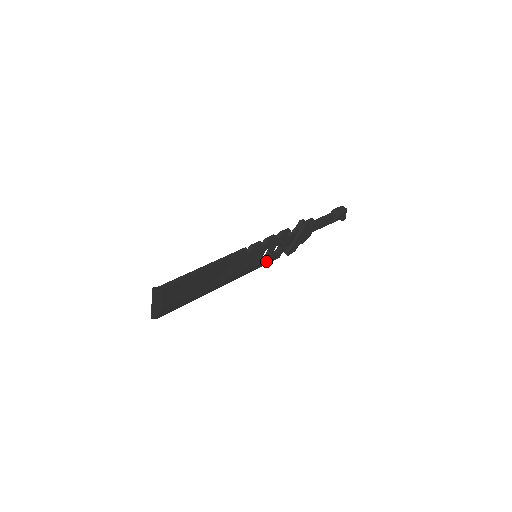
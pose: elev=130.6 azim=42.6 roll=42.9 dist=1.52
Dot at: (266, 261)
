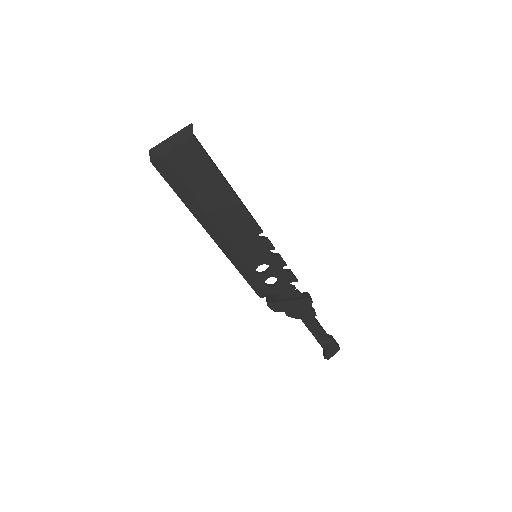
Dot at: (253, 278)
